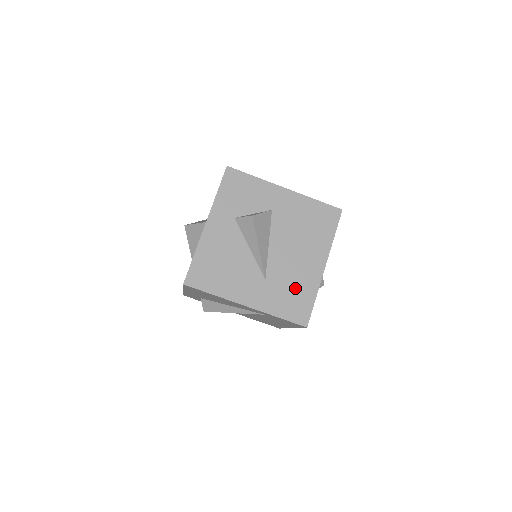
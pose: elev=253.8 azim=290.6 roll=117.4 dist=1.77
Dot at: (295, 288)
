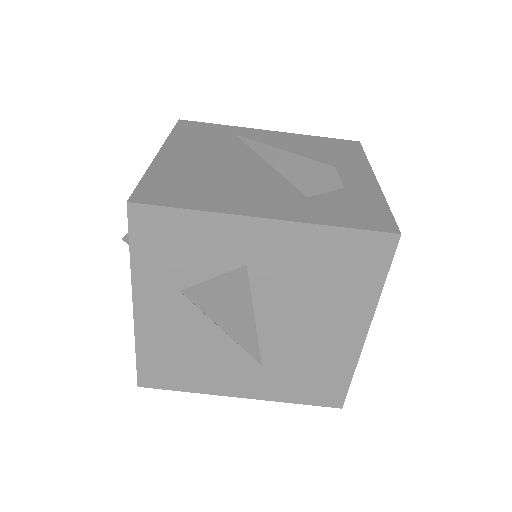
Dot at: (315, 368)
